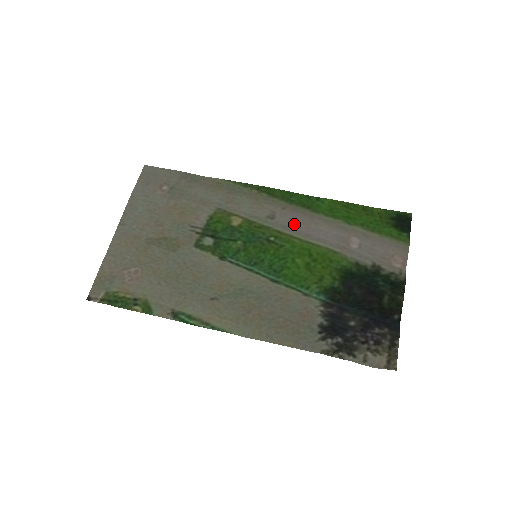
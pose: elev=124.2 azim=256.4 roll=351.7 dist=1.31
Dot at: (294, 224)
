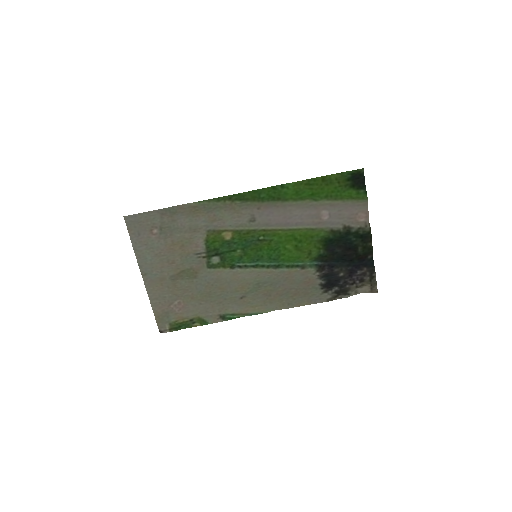
Dot at: (273, 219)
